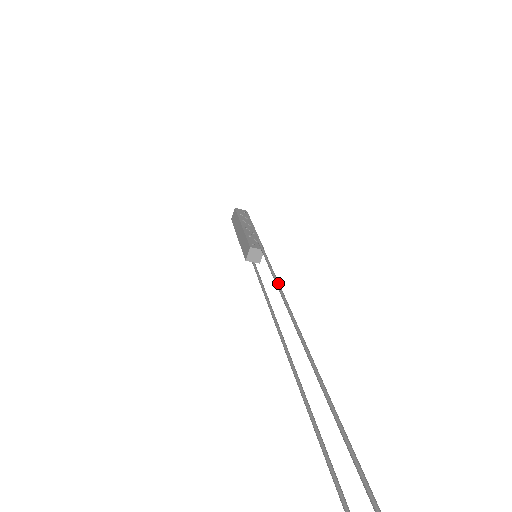
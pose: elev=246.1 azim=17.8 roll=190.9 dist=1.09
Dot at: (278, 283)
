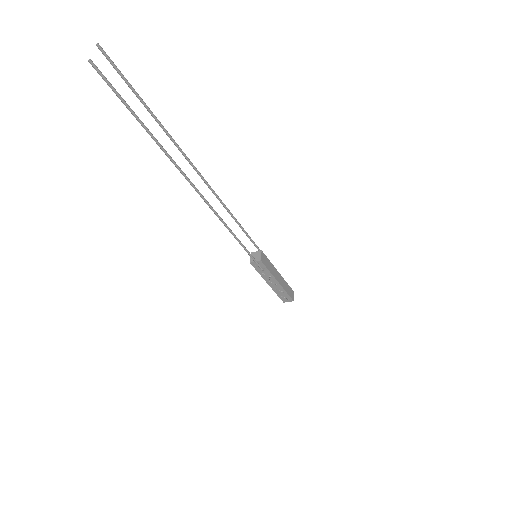
Dot at: (230, 213)
